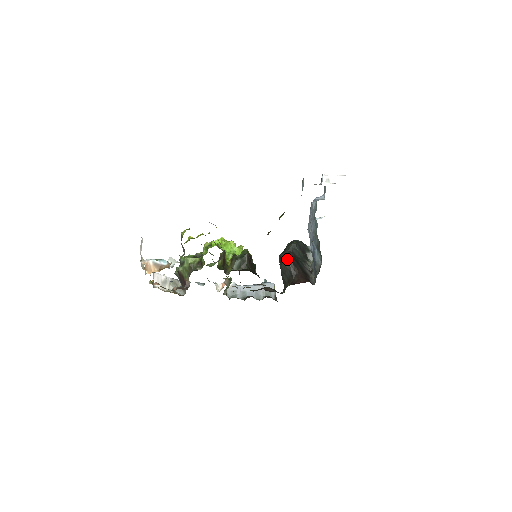
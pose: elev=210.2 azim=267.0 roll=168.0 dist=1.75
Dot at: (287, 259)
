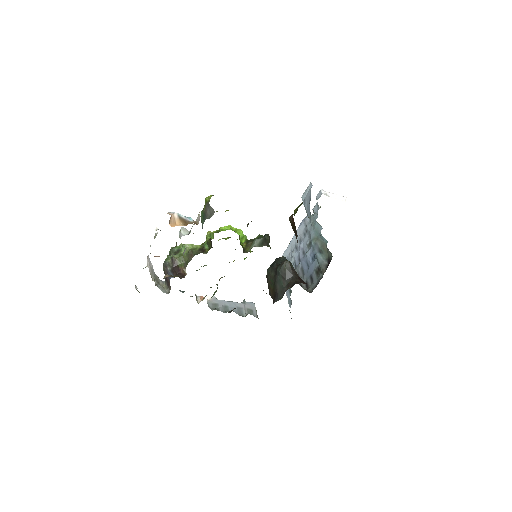
Dot at: (289, 261)
